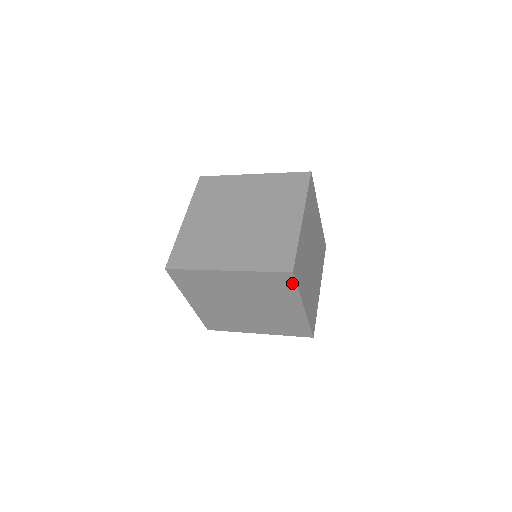
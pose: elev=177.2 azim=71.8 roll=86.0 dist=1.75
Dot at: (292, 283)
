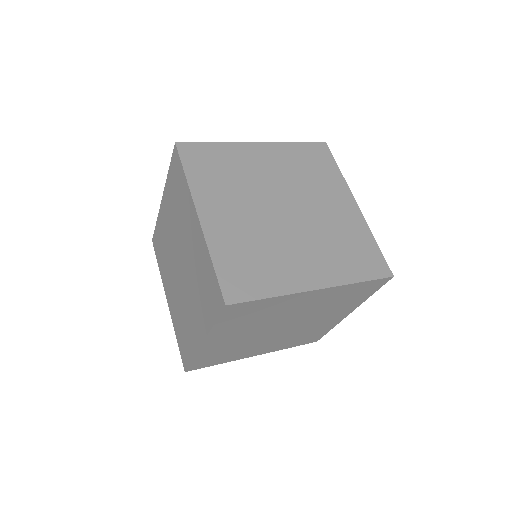
Dot at: (251, 303)
